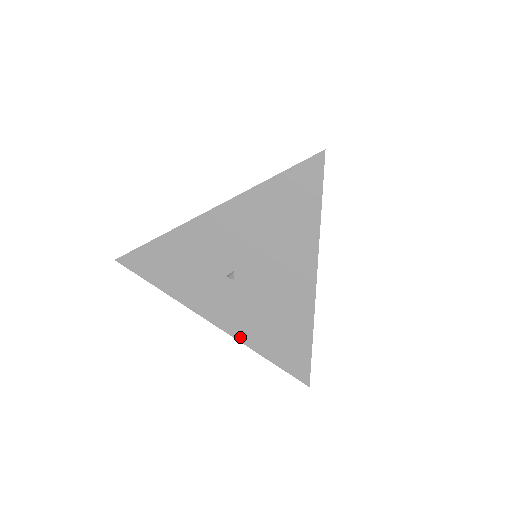
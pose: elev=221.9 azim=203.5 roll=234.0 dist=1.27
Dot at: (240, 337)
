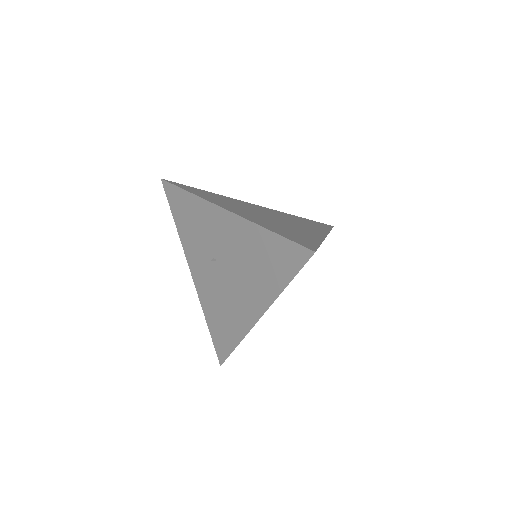
Dot at: (201, 299)
